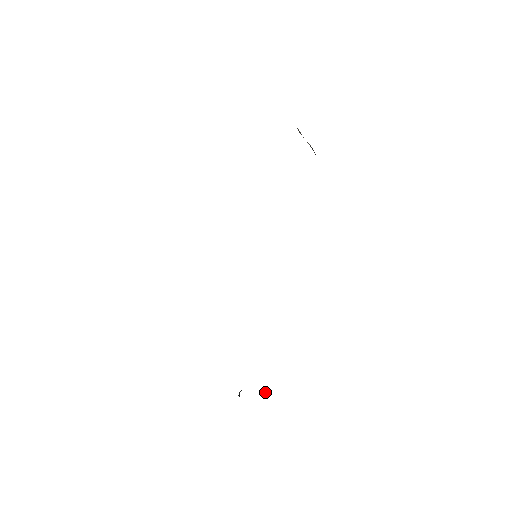
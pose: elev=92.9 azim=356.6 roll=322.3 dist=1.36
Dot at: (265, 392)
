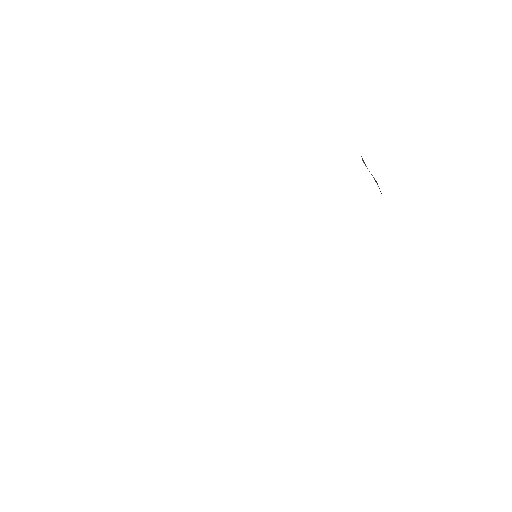
Dot at: occluded
